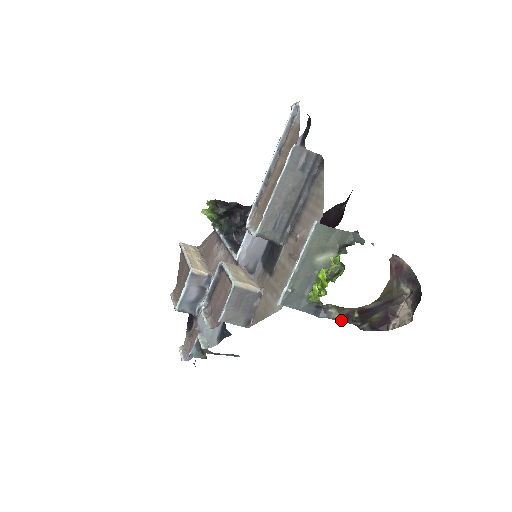
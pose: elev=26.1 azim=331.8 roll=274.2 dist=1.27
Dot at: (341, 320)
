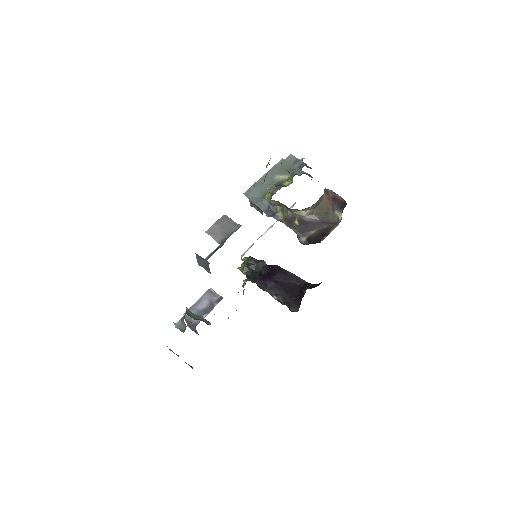
Dot at: (284, 223)
